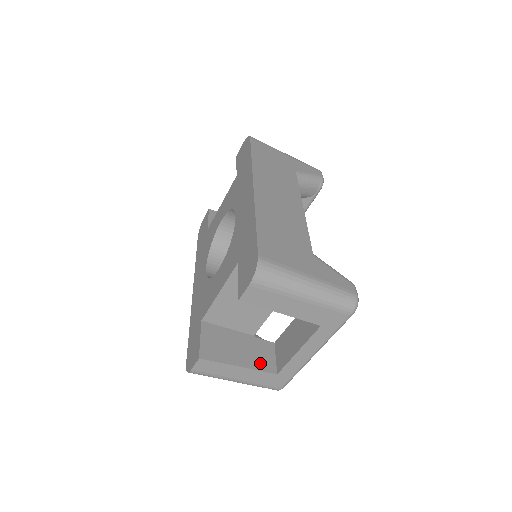
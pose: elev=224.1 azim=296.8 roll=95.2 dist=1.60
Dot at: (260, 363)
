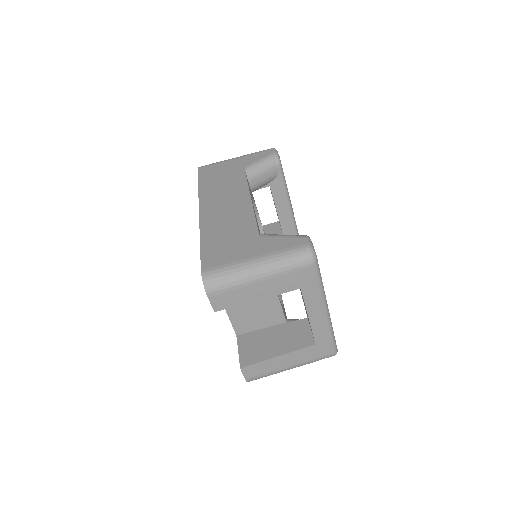
Dot at: (297, 343)
